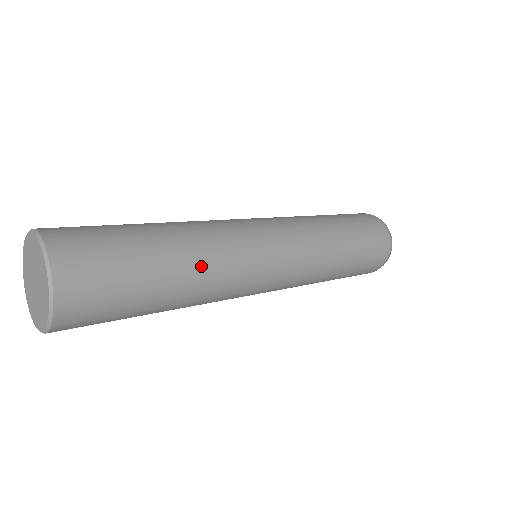
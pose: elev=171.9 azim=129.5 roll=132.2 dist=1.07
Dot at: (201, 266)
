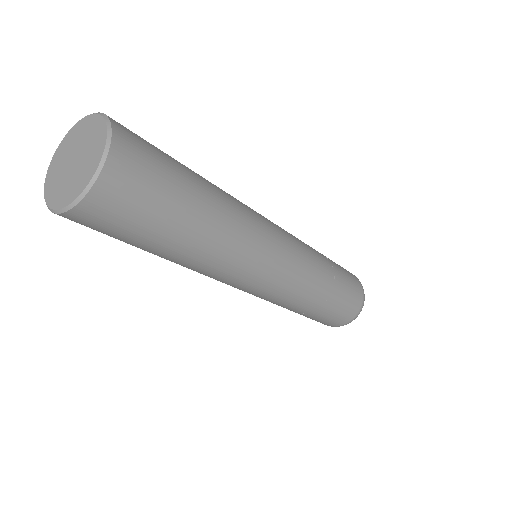
Dot at: (213, 248)
